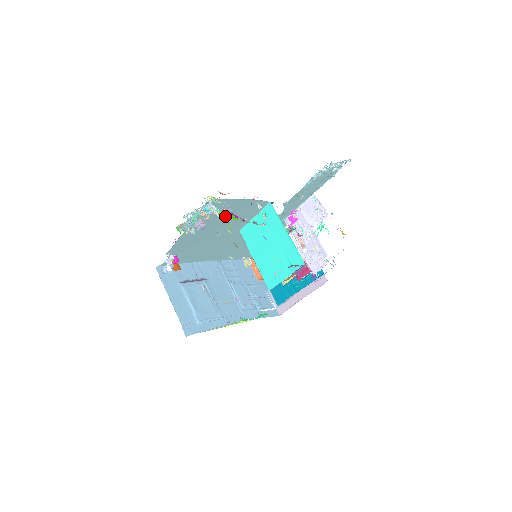
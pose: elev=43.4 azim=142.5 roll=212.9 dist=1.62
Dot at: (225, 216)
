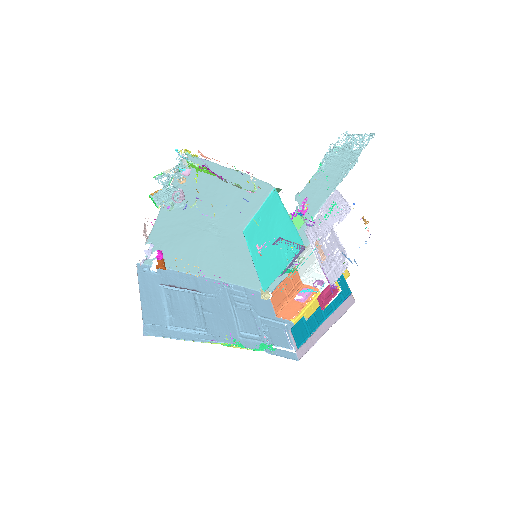
Dot at: (196, 168)
